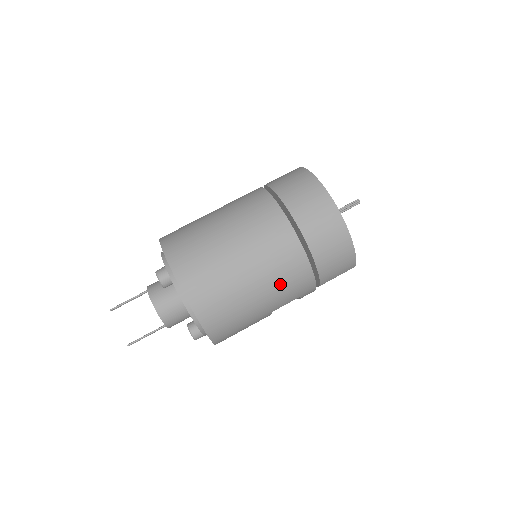
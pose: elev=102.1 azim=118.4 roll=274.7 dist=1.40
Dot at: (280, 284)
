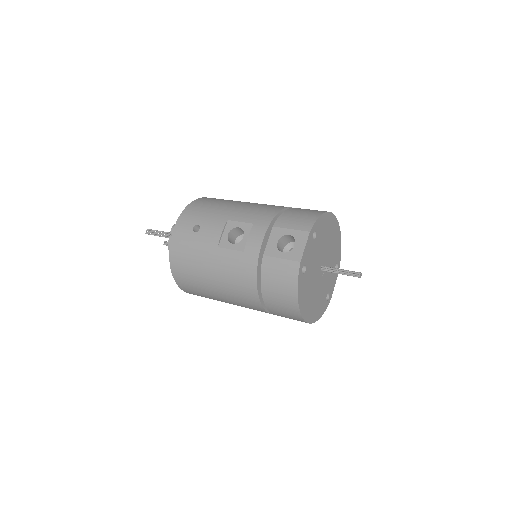
Dot at: (257, 206)
